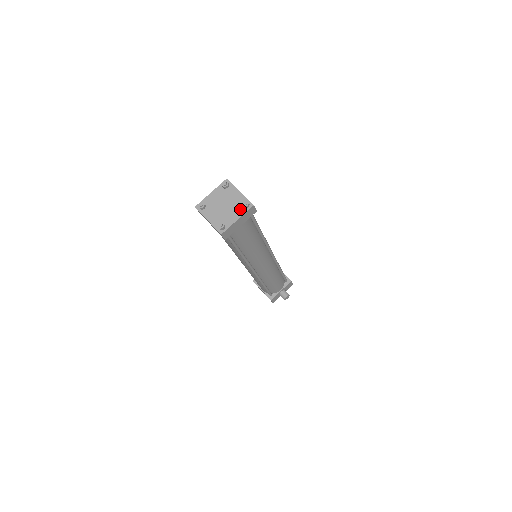
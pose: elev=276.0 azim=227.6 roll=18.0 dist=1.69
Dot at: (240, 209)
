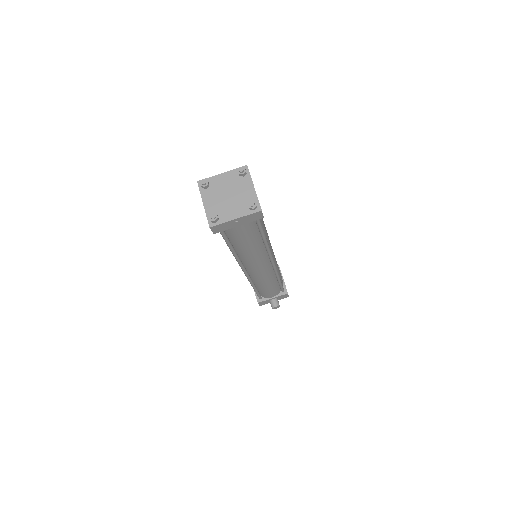
Dot at: (244, 208)
